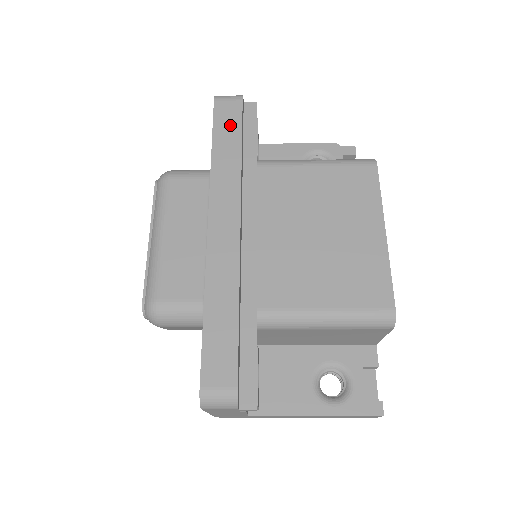
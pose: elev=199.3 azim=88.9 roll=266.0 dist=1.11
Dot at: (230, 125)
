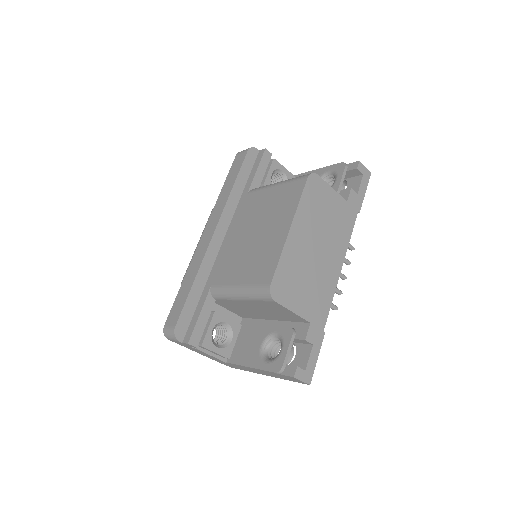
Dot at: (236, 170)
